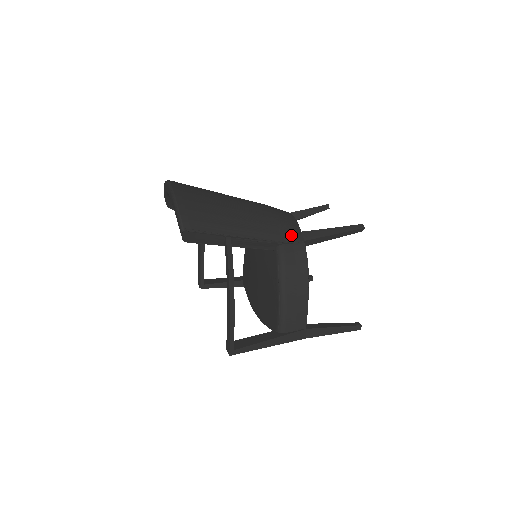
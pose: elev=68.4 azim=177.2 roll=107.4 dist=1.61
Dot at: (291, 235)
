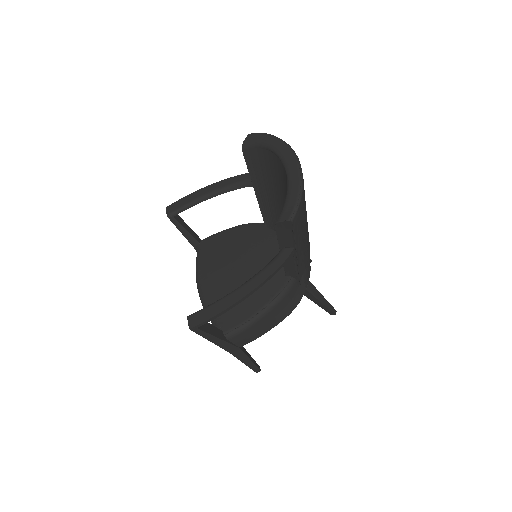
Dot at: (306, 278)
